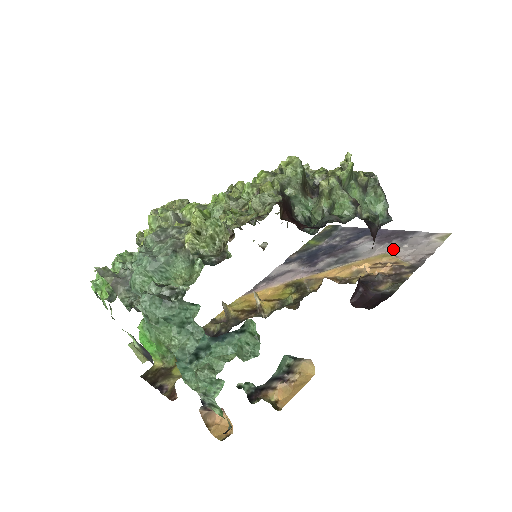
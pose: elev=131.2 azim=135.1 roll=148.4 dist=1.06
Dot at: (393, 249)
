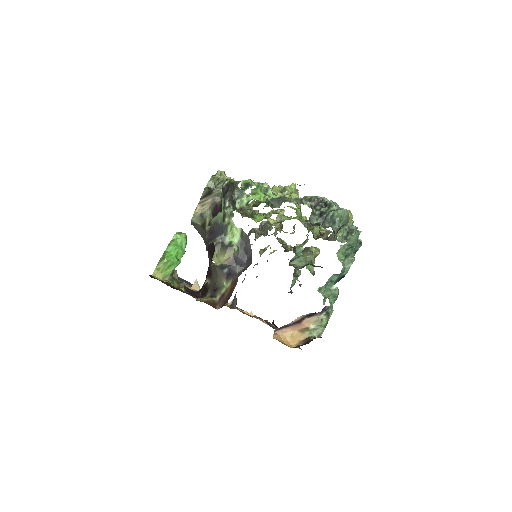
Dot at: occluded
